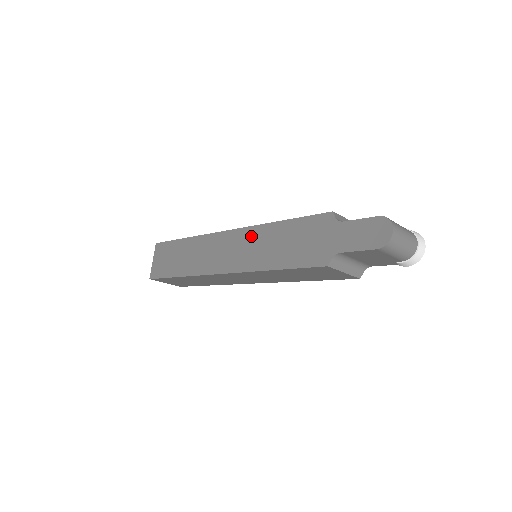
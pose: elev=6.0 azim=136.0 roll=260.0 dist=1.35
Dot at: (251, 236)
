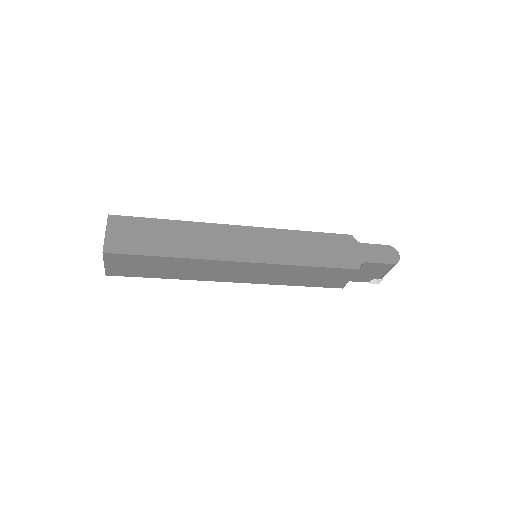
Dot at: (274, 236)
